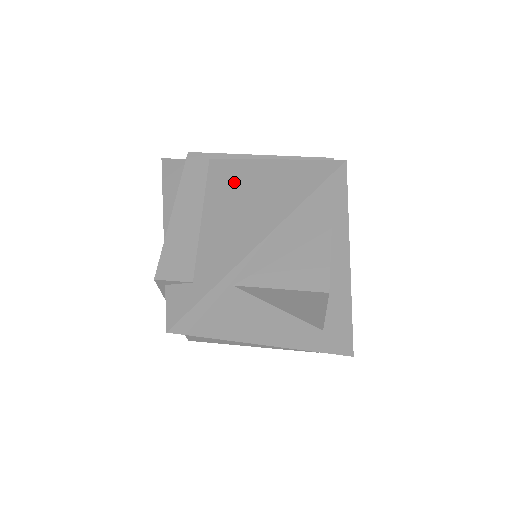
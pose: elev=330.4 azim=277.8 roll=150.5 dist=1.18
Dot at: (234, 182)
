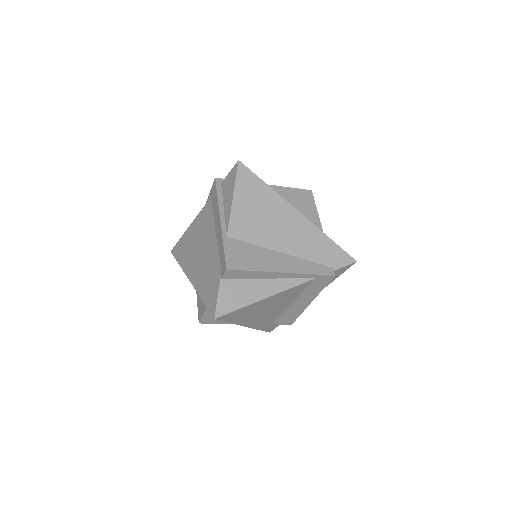
Dot at: occluded
